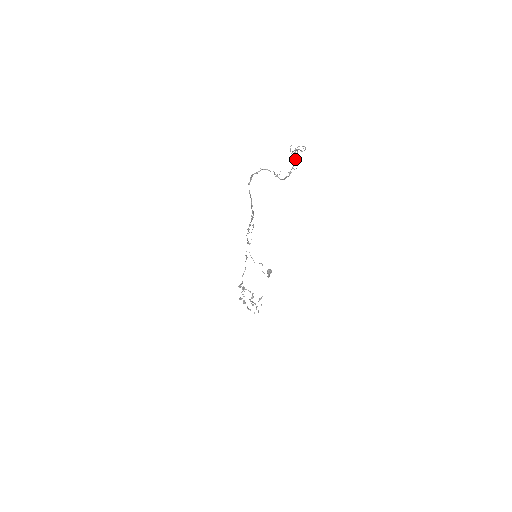
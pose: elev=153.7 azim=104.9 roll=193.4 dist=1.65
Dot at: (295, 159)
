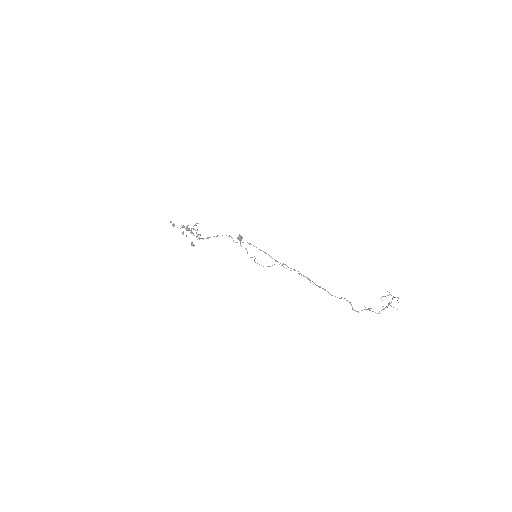
Dot at: occluded
